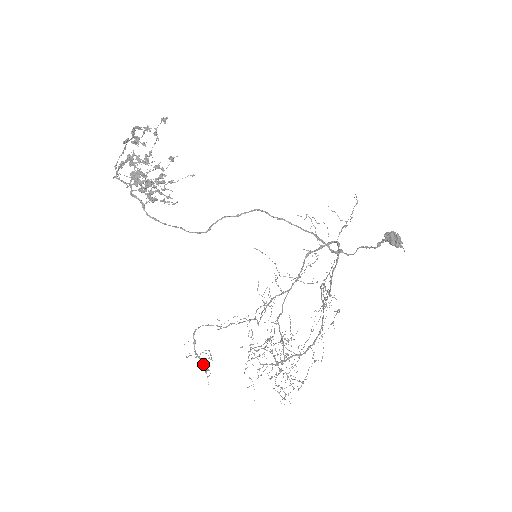
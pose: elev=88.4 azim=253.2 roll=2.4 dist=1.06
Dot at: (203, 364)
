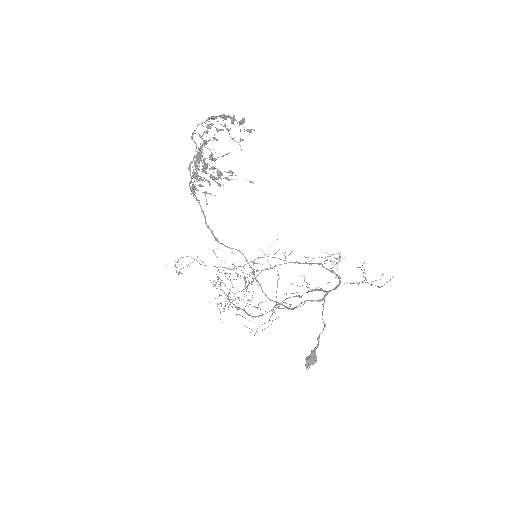
Dot at: (176, 272)
